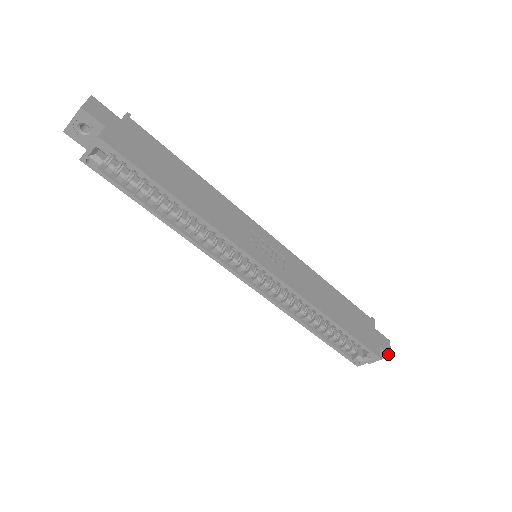
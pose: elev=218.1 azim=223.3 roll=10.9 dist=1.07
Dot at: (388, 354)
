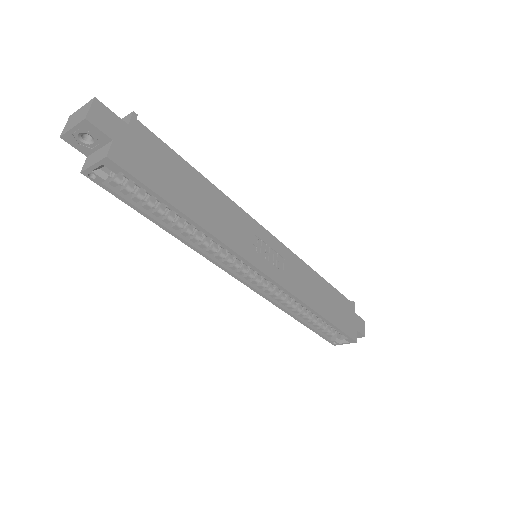
Dot at: (363, 335)
